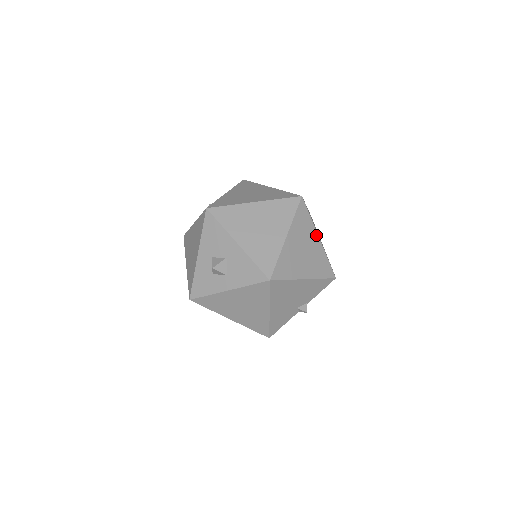
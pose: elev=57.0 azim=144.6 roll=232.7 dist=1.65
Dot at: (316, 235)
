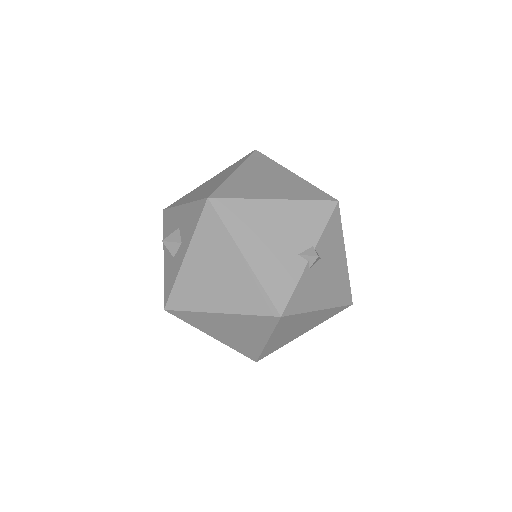
Dot at: (287, 171)
